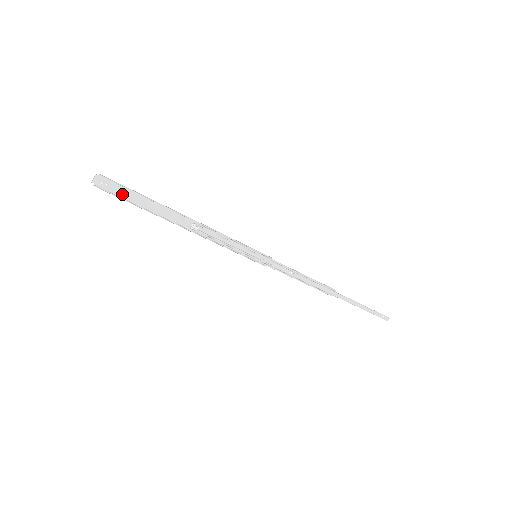
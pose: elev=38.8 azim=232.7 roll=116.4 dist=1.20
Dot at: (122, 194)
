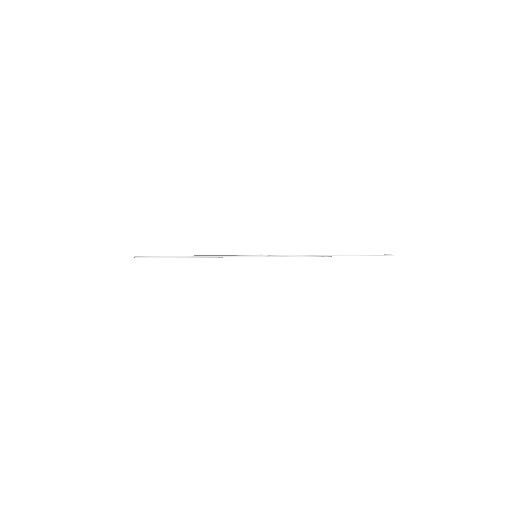
Dot at: (153, 256)
